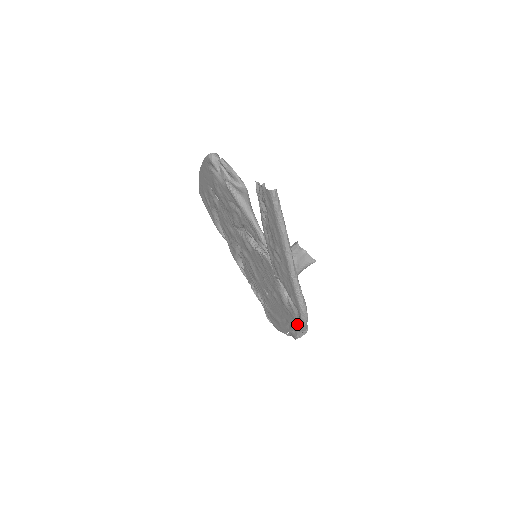
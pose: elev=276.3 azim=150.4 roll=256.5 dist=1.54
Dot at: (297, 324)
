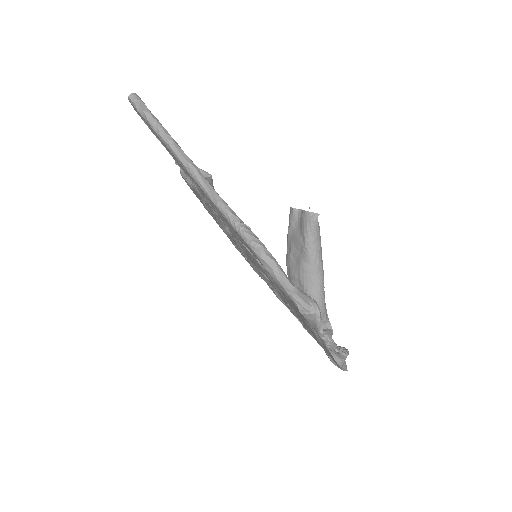
Dot at: (292, 302)
